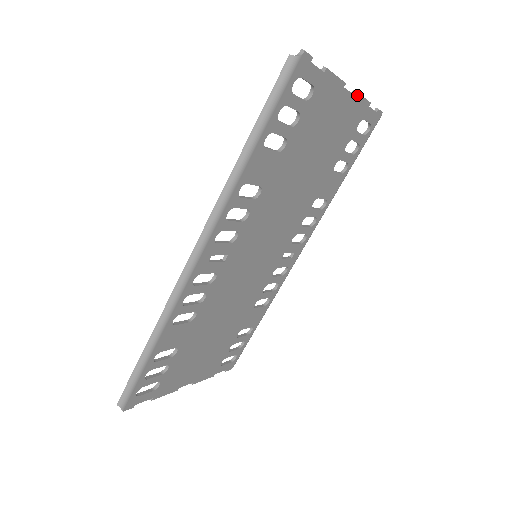
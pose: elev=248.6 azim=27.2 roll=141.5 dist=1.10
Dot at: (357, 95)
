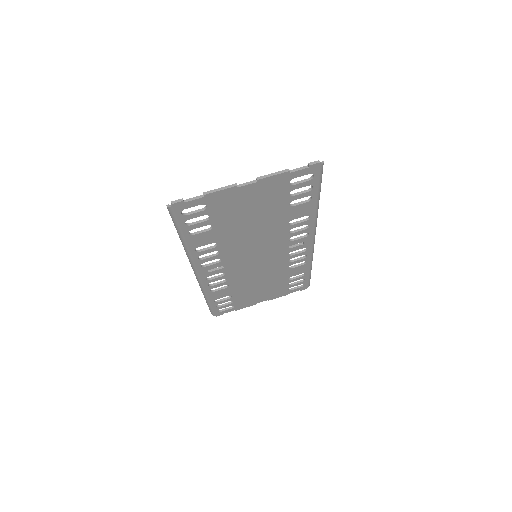
Dot at: (262, 179)
